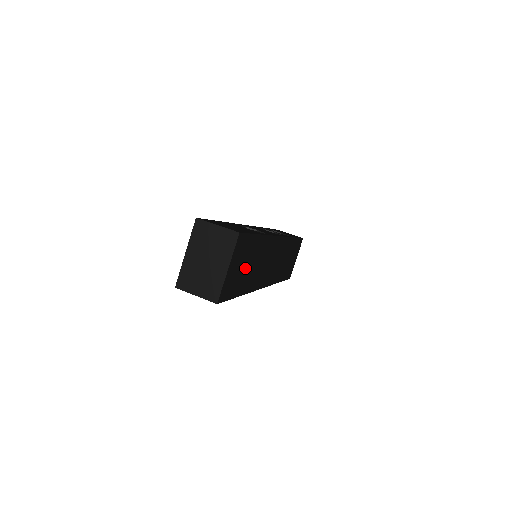
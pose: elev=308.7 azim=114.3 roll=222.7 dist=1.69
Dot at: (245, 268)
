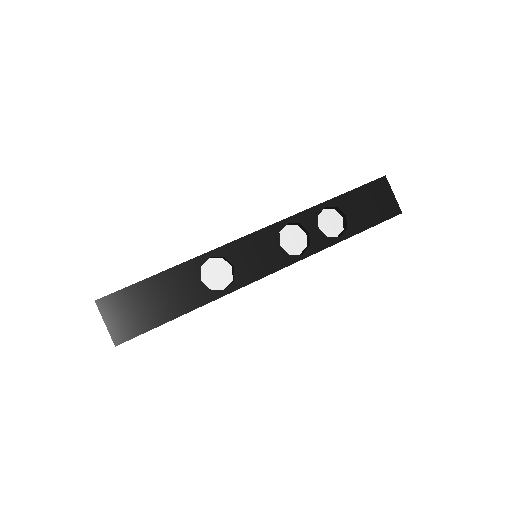
Dot at: occluded
